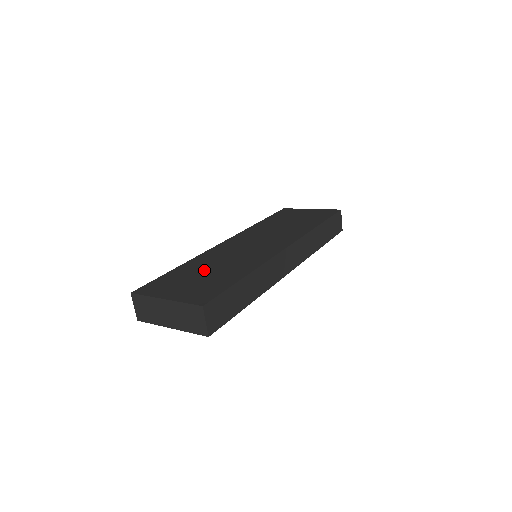
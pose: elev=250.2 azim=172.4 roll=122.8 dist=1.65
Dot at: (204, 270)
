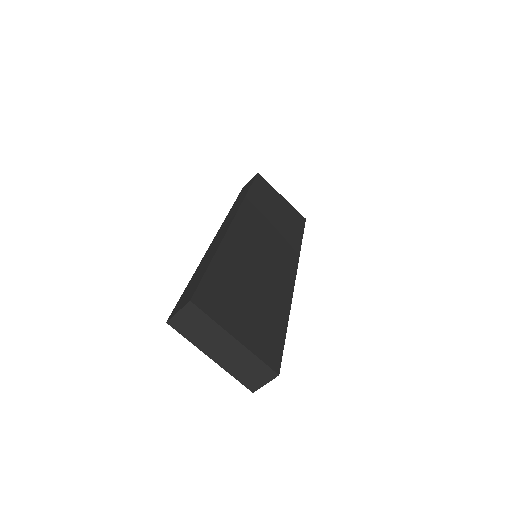
Dot at: (246, 285)
